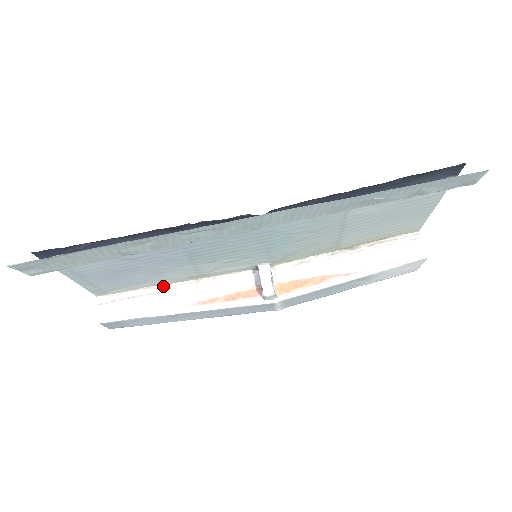
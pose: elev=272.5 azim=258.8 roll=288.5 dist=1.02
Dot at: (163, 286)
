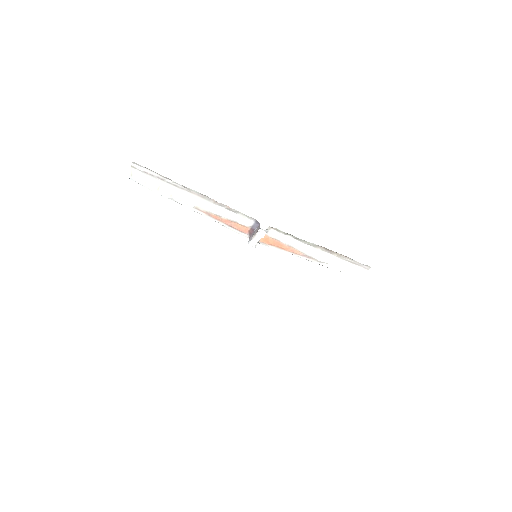
Dot at: (188, 188)
